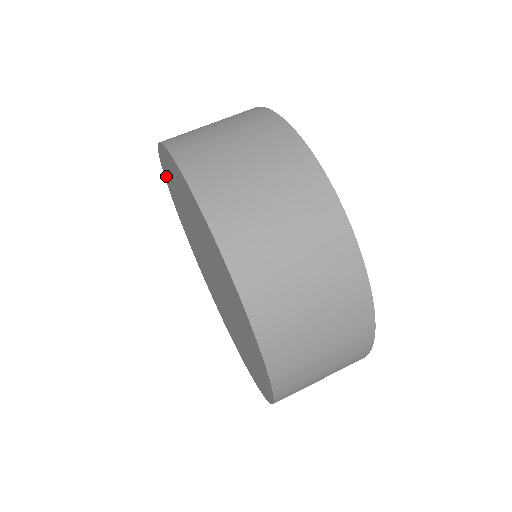
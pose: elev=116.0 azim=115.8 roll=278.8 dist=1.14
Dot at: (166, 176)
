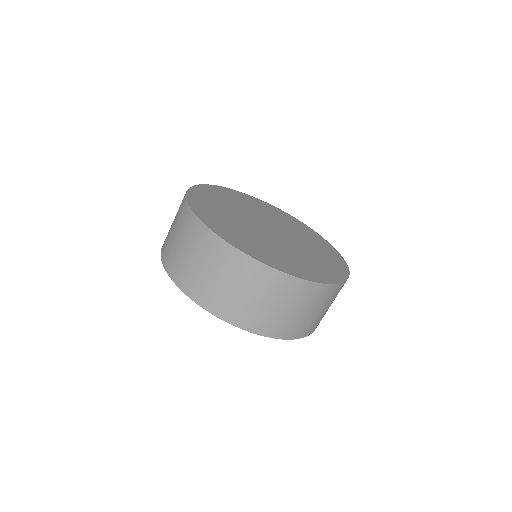
Dot at: occluded
